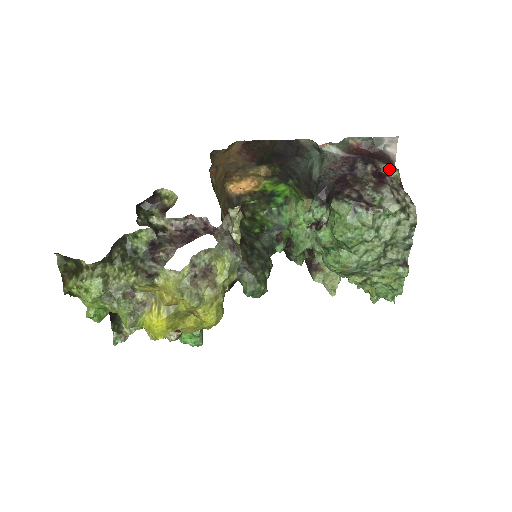
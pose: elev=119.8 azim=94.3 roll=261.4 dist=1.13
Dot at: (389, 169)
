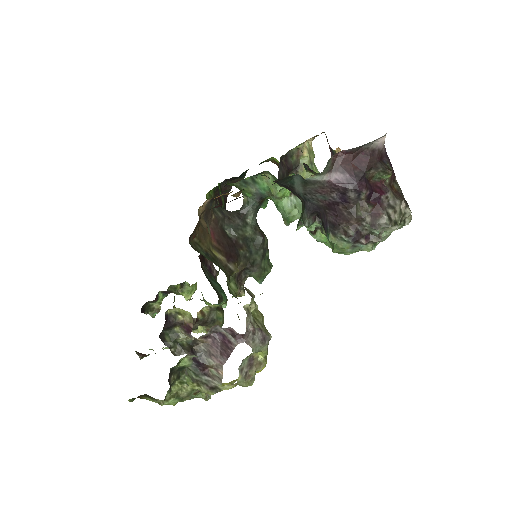
Dot at: (381, 175)
